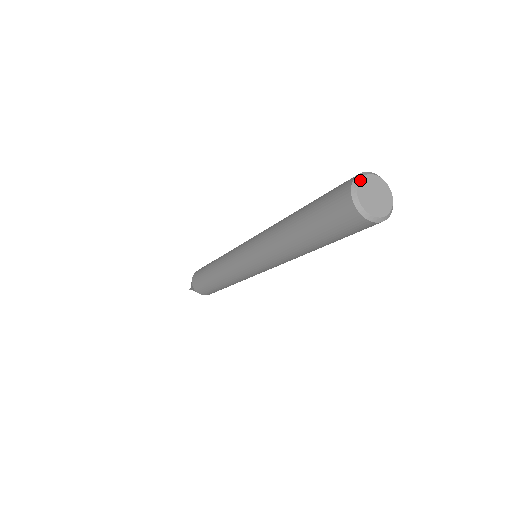
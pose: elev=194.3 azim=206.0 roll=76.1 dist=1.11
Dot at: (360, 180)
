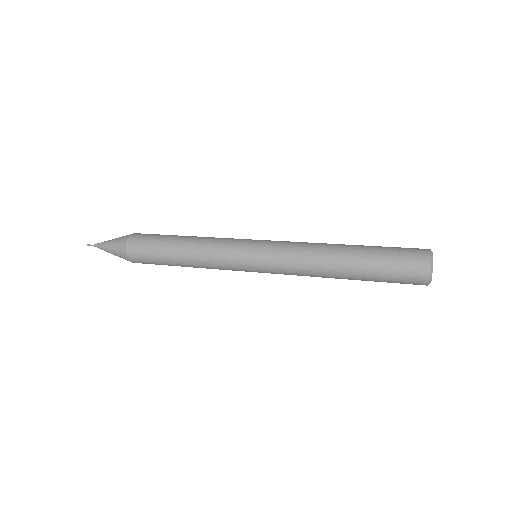
Dot at: occluded
